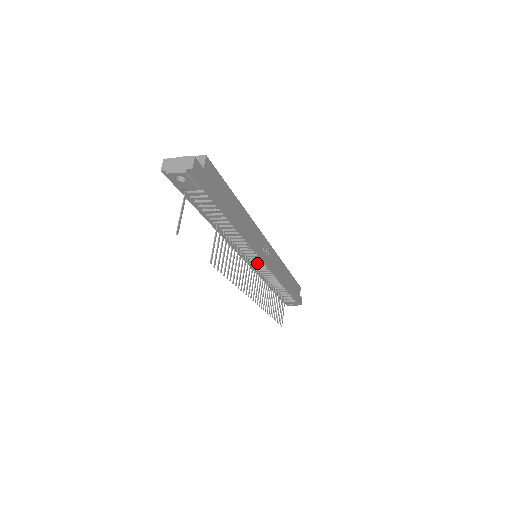
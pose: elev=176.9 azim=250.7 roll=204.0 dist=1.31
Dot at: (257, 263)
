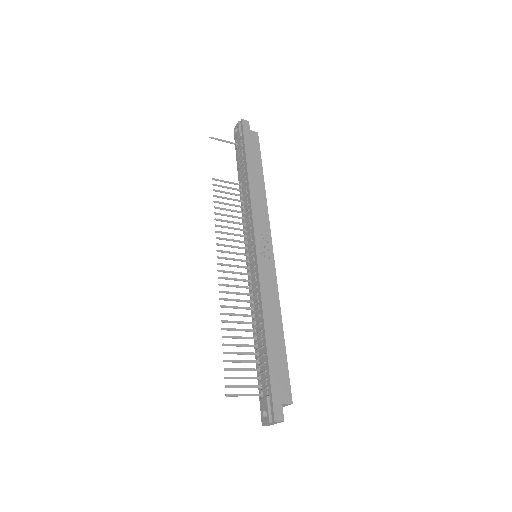
Dot at: (251, 255)
